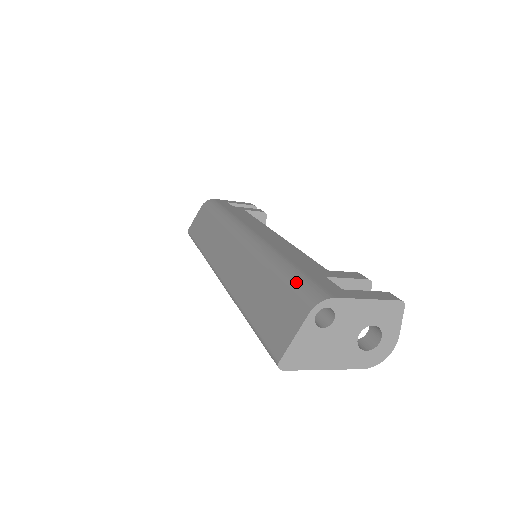
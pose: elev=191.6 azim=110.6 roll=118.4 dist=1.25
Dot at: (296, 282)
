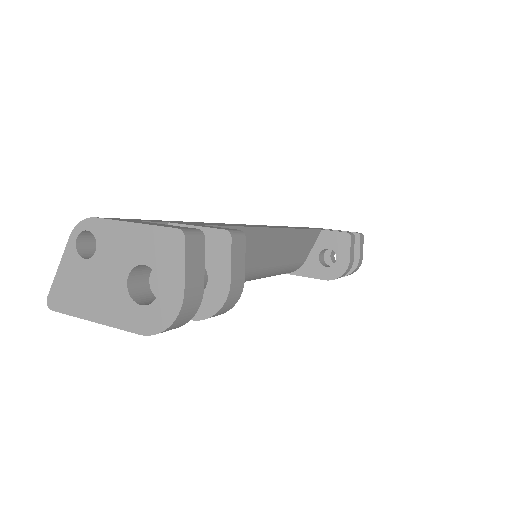
Dot at: occluded
